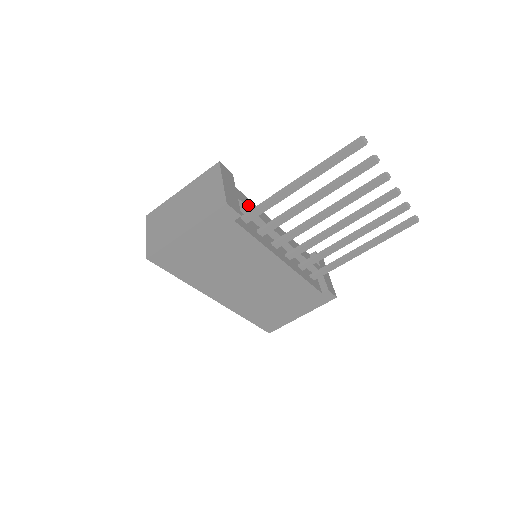
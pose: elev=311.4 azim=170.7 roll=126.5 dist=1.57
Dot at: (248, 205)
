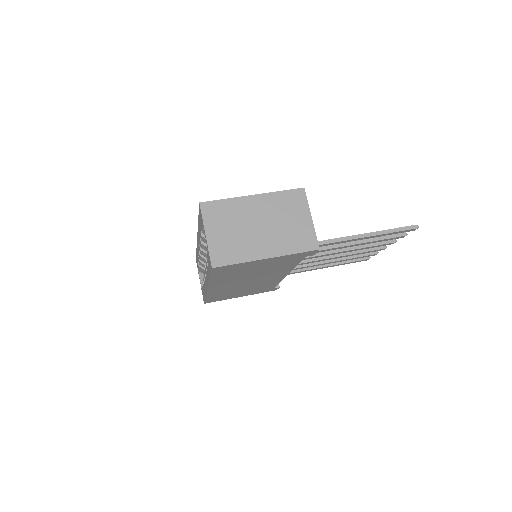
Dot at: occluded
